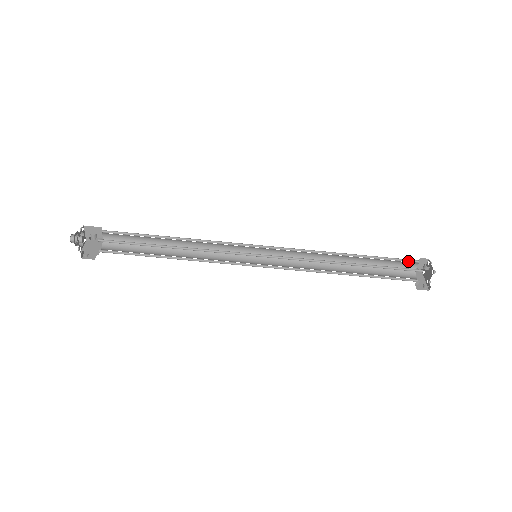
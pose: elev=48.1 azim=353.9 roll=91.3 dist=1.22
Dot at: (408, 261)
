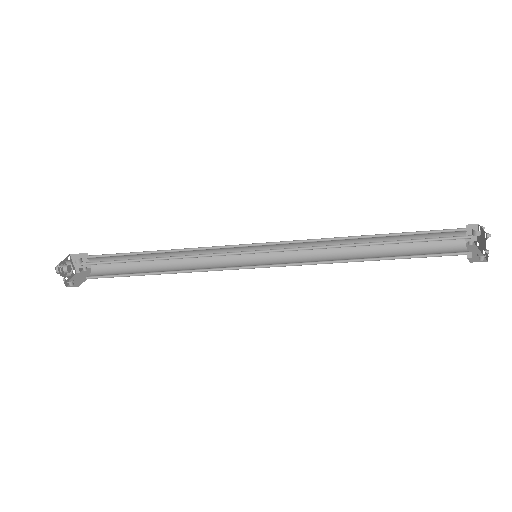
Dot at: (450, 231)
